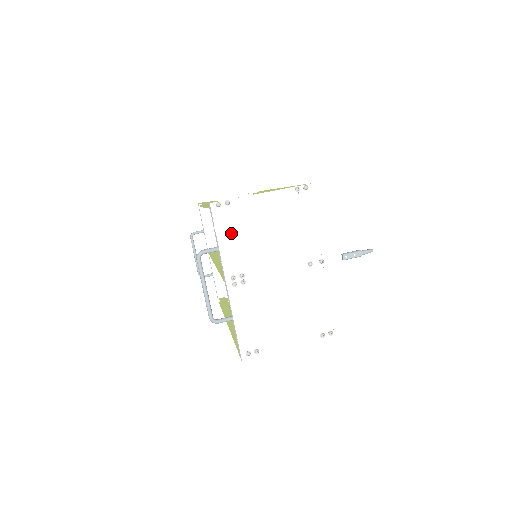
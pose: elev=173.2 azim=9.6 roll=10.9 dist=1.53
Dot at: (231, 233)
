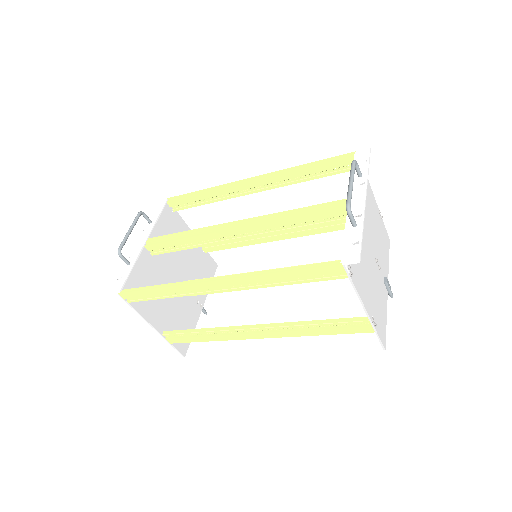
Dot at: occluded
